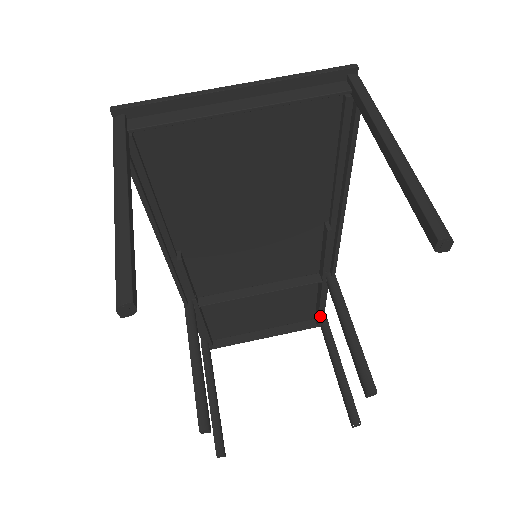
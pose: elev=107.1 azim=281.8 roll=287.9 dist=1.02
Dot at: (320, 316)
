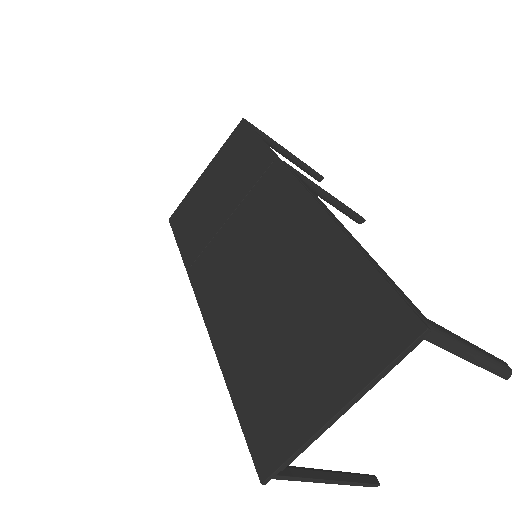
Dot at: occluded
